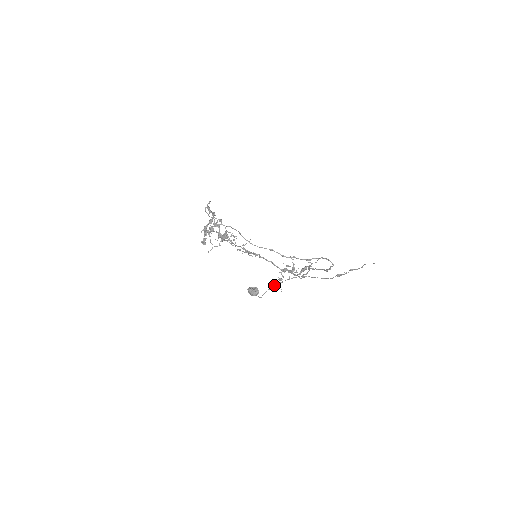
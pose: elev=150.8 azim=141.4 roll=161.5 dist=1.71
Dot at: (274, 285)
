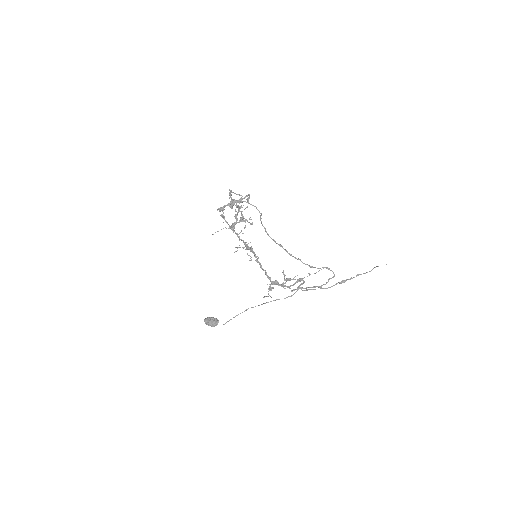
Dot at: (246, 310)
